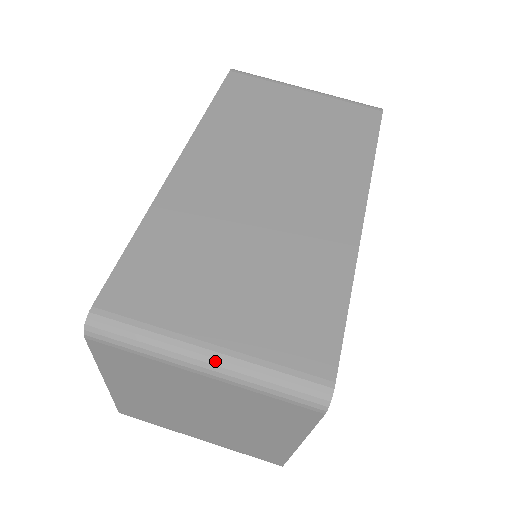
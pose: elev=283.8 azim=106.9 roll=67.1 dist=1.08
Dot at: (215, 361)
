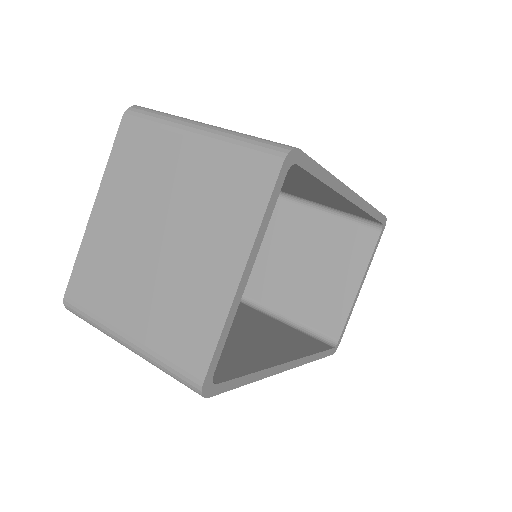
Dot at: (209, 127)
